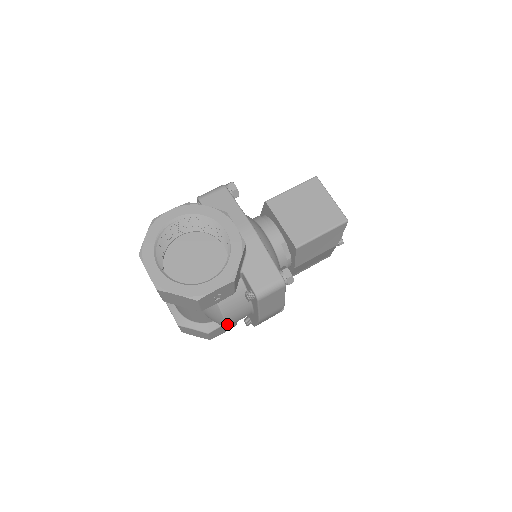
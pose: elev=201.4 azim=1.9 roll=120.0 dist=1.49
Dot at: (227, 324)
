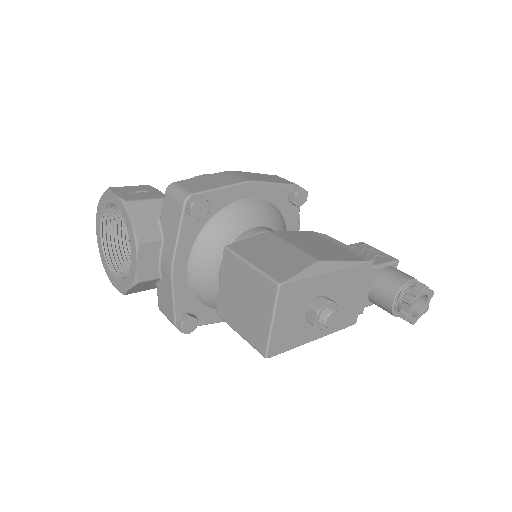
Dot at: occluded
